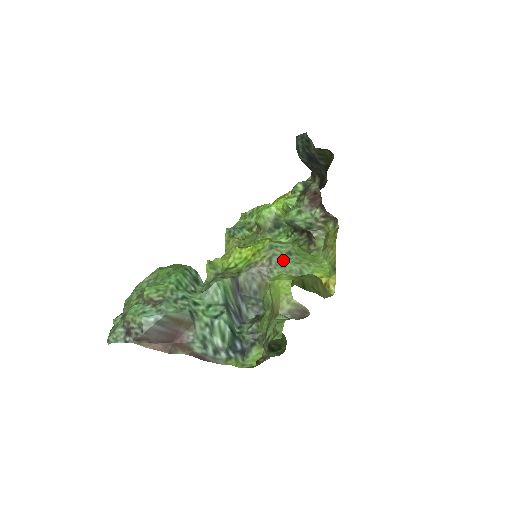
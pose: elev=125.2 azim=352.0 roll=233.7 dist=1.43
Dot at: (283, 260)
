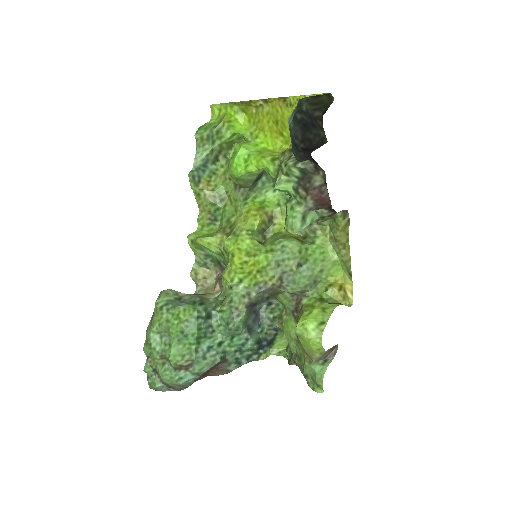
Dot at: (294, 276)
